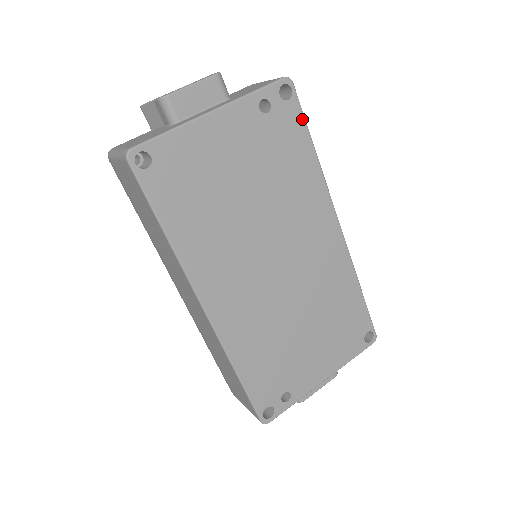
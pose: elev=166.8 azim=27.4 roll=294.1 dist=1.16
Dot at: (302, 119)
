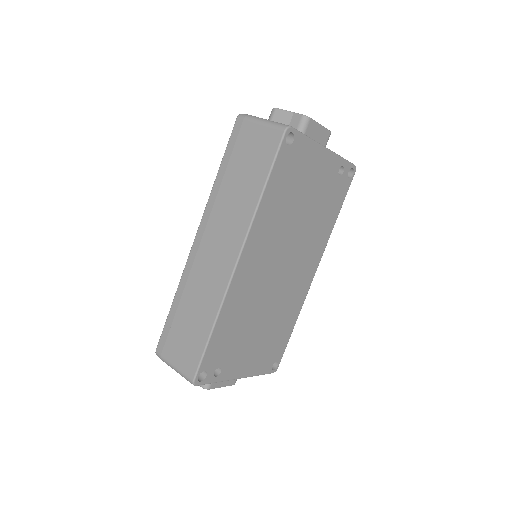
Dot at: (345, 195)
